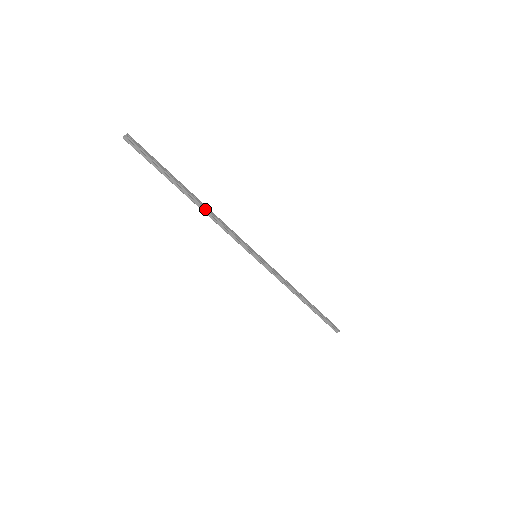
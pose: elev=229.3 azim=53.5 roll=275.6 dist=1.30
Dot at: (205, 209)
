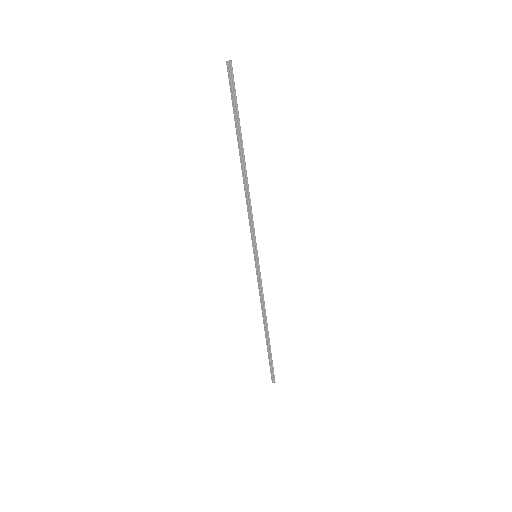
Dot at: (247, 178)
